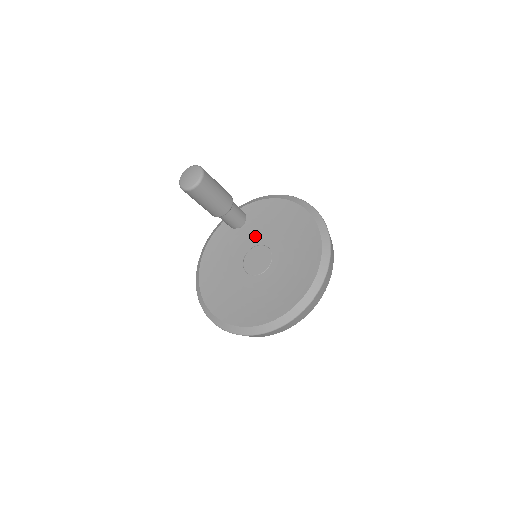
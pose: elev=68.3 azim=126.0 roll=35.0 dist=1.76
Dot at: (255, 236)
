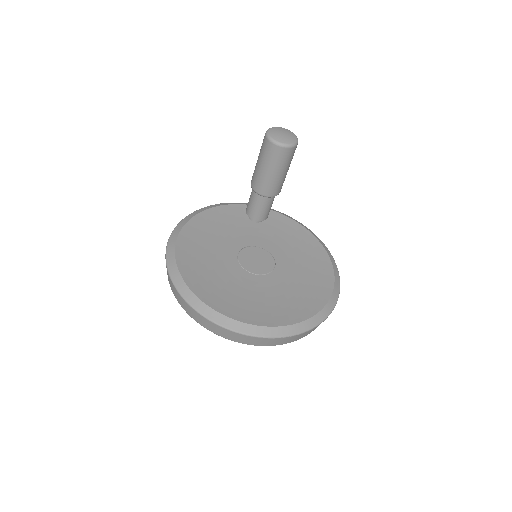
Dot at: (265, 239)
